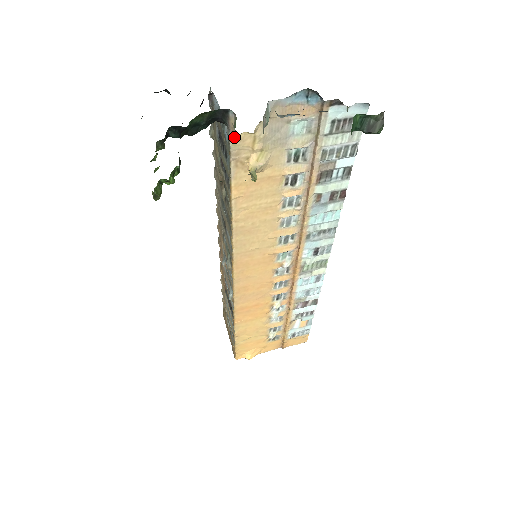
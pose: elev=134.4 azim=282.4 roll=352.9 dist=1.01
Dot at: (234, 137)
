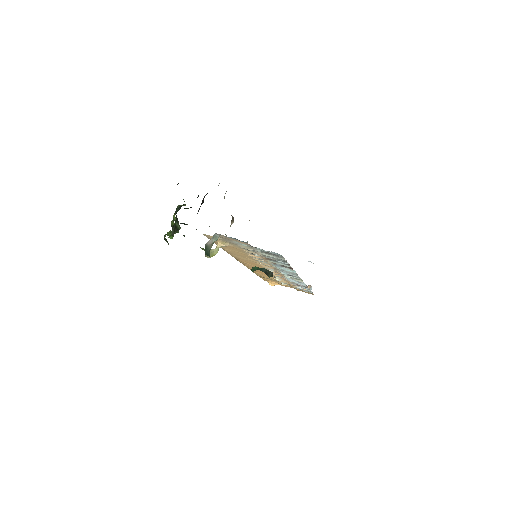
Dot at: (204, 234)
